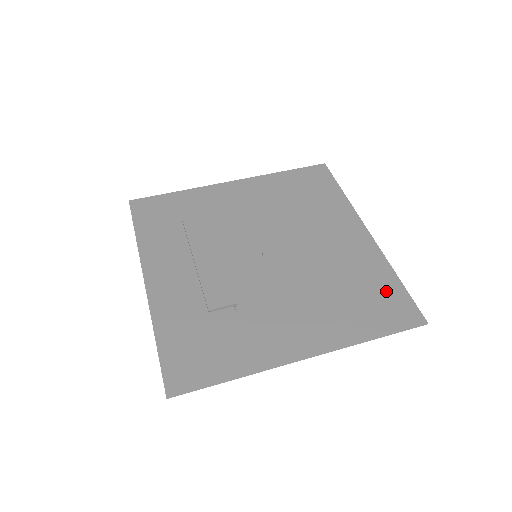
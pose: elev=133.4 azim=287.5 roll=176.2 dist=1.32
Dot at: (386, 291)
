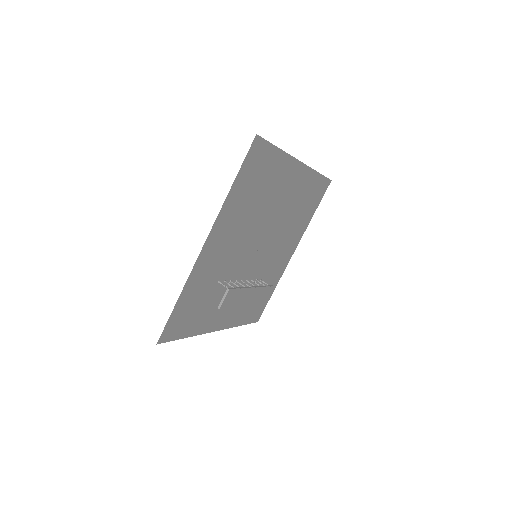
Dot at: (315, 188)
